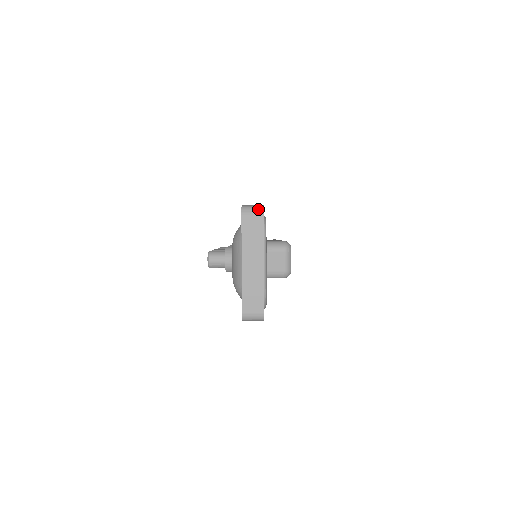
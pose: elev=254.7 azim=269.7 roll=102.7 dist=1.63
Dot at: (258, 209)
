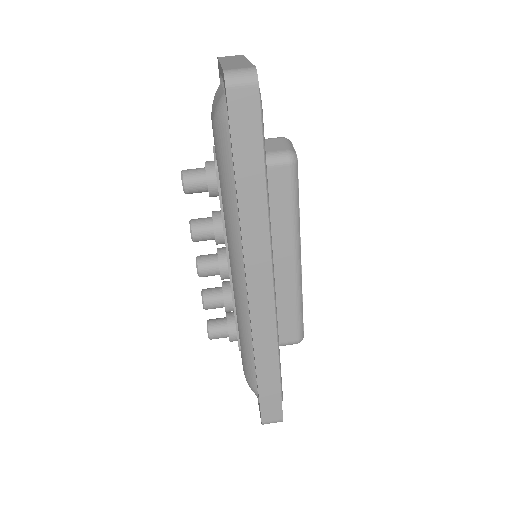
Dot at: occluded
